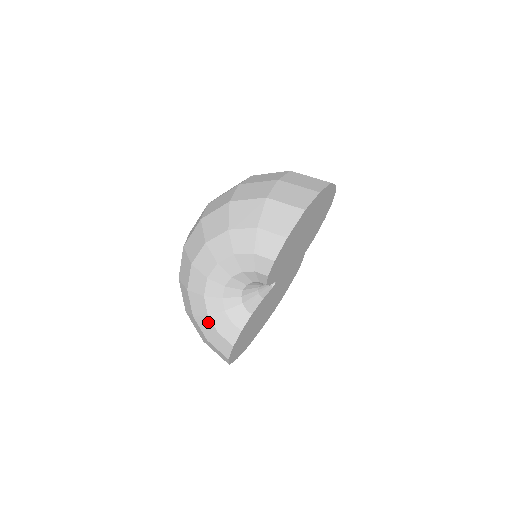
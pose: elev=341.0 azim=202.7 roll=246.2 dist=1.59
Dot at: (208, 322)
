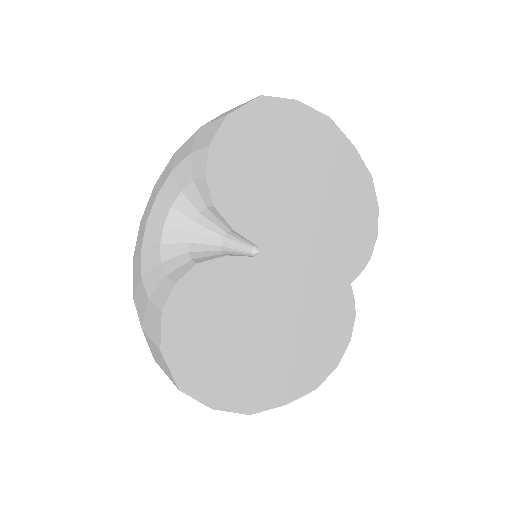
Dot at: (142, 290)
